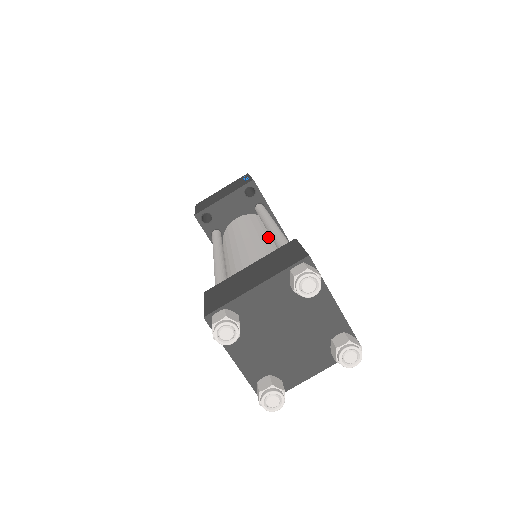
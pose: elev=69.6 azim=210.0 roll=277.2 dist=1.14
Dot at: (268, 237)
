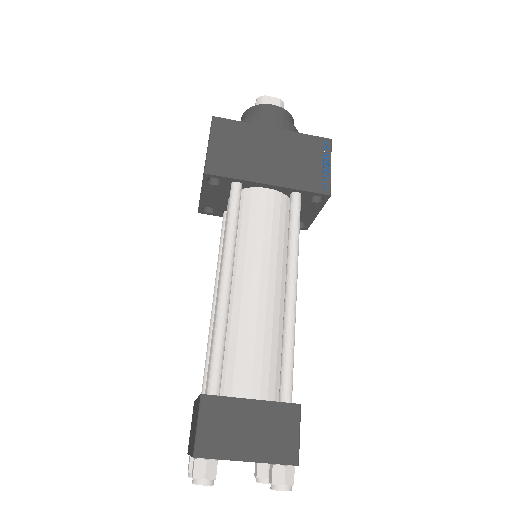
Dot at: occluded
